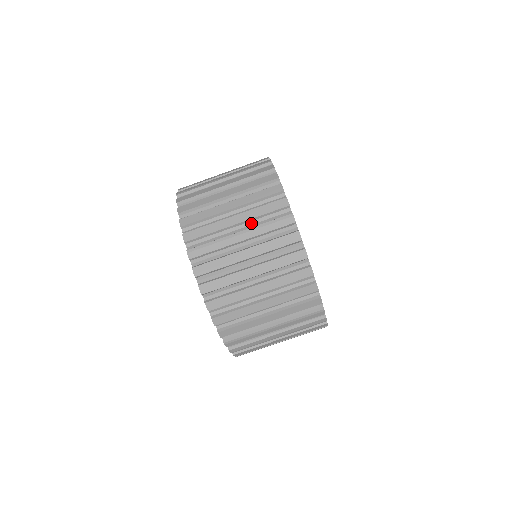
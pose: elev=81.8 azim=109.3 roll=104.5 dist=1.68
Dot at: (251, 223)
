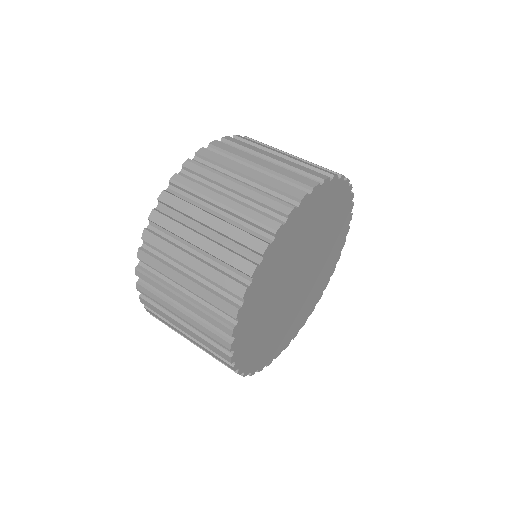
Dot at: occluded
